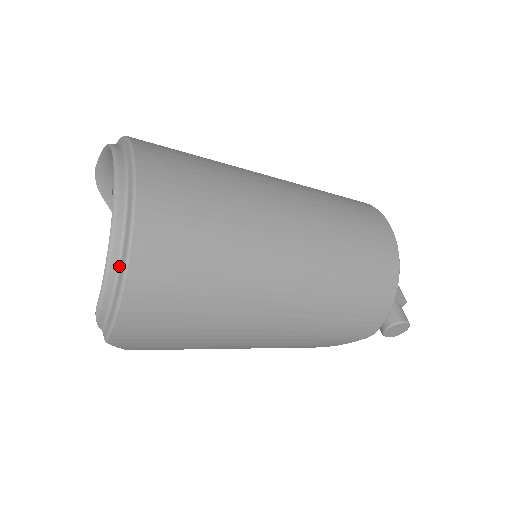
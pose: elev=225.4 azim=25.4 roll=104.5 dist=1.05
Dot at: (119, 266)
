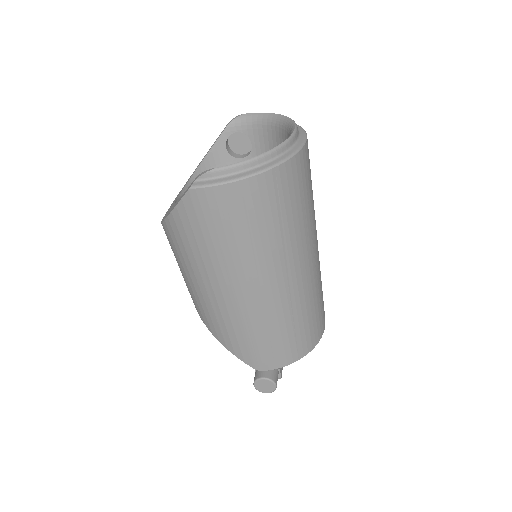
Dot at: (258, 166)
